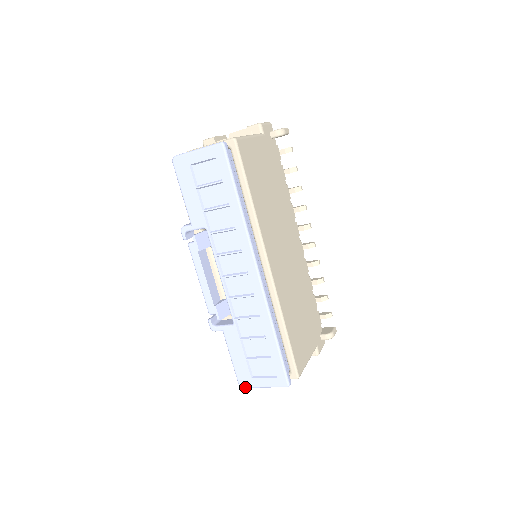
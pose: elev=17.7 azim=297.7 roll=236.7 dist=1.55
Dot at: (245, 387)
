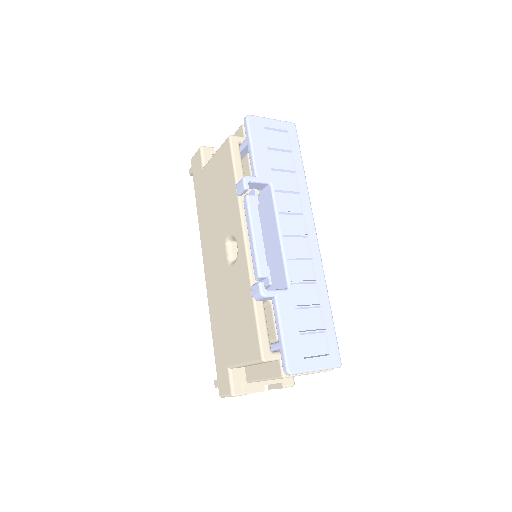
Dot at: (295, 372)
